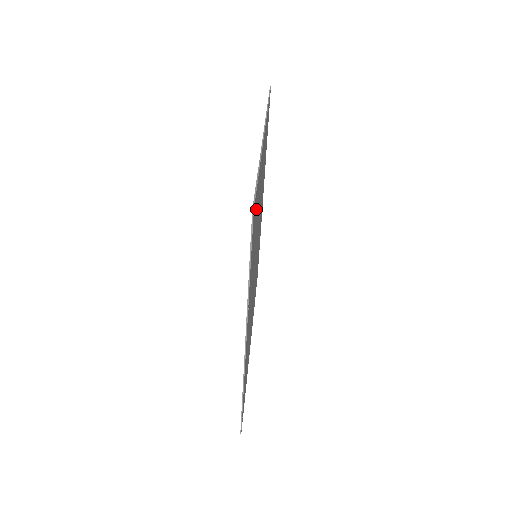
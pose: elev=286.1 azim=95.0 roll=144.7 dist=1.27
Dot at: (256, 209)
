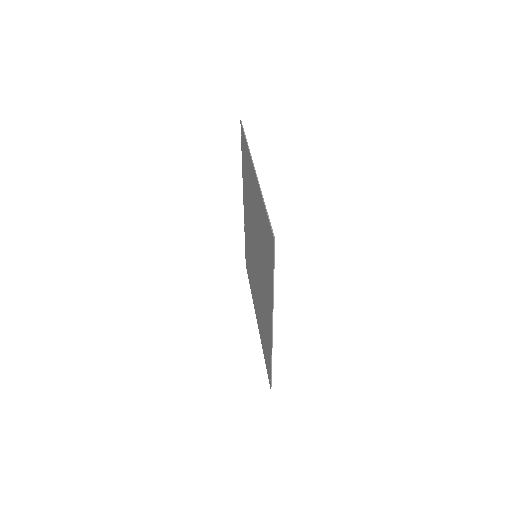
Dot at: (266, 231)
